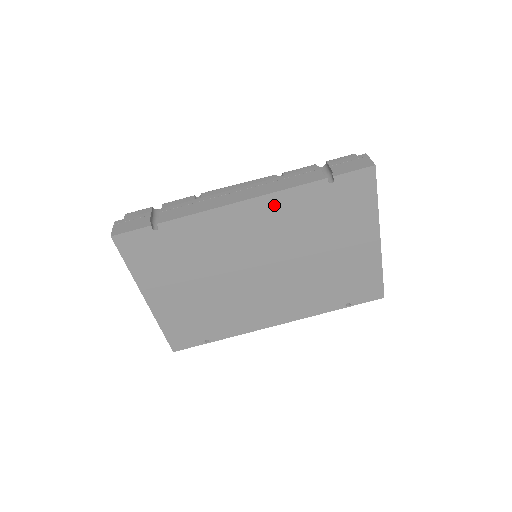
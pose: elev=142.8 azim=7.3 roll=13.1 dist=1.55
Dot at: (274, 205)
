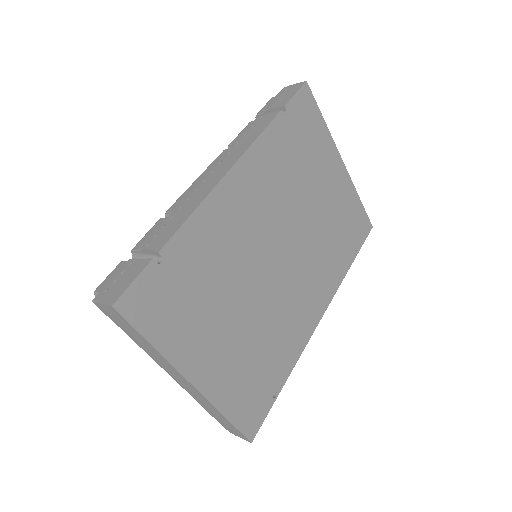
Dot at: (256, 163)
